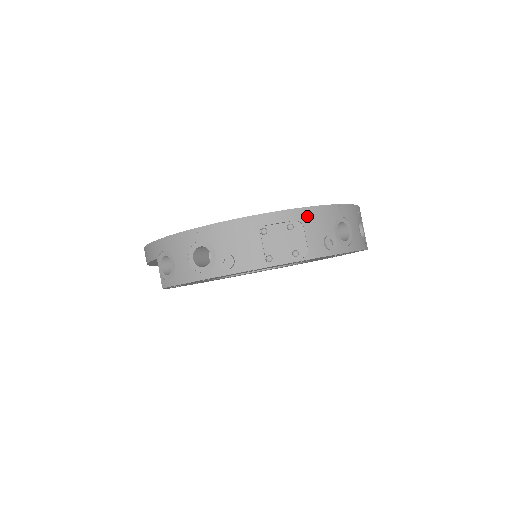
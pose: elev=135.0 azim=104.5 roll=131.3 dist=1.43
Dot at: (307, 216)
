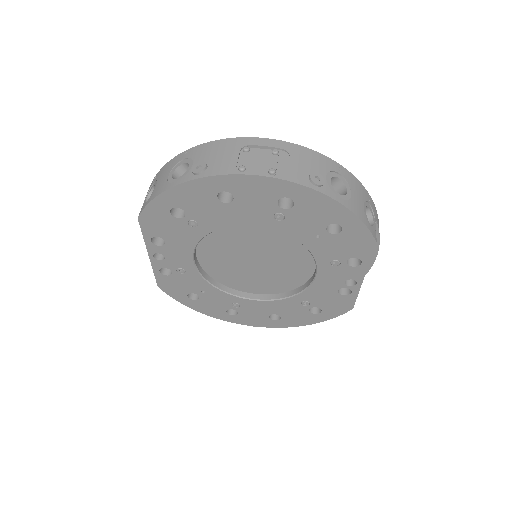
Dot at: (297, 151)
